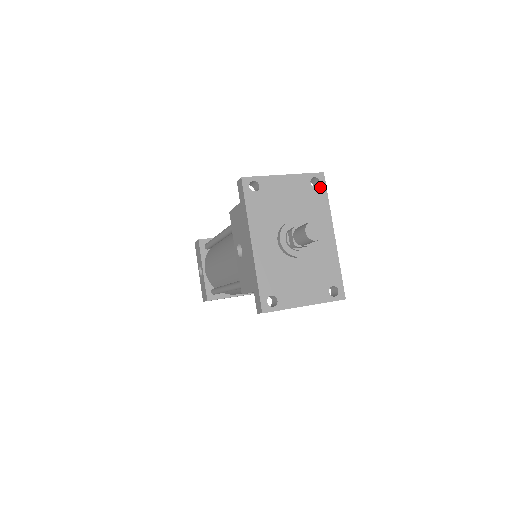
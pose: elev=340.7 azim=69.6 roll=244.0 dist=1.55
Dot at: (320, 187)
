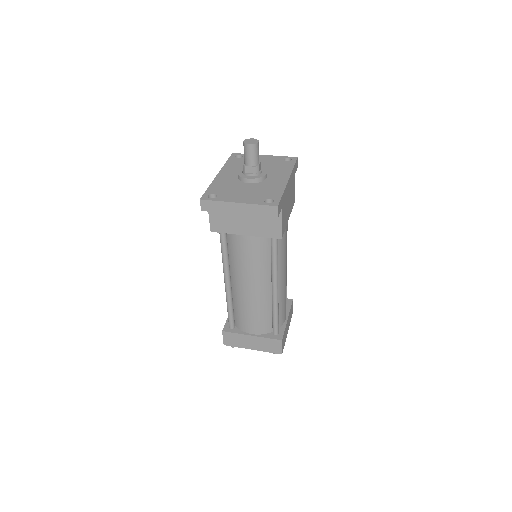
Dot at: (290, 162)
